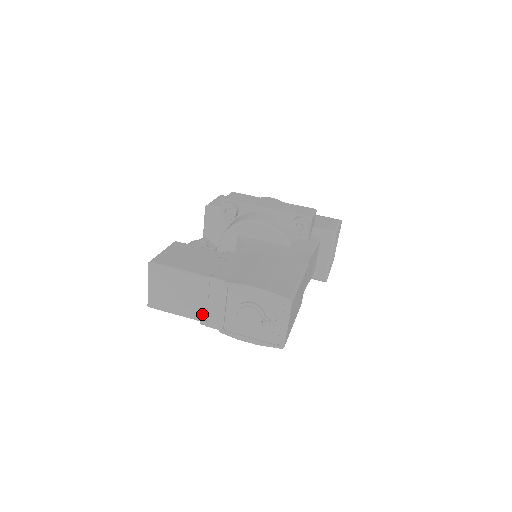
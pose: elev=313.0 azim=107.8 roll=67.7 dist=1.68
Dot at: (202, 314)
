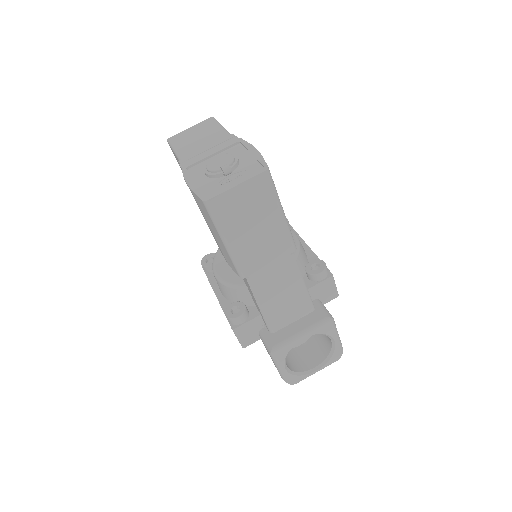
Dot at: (191, 155)
